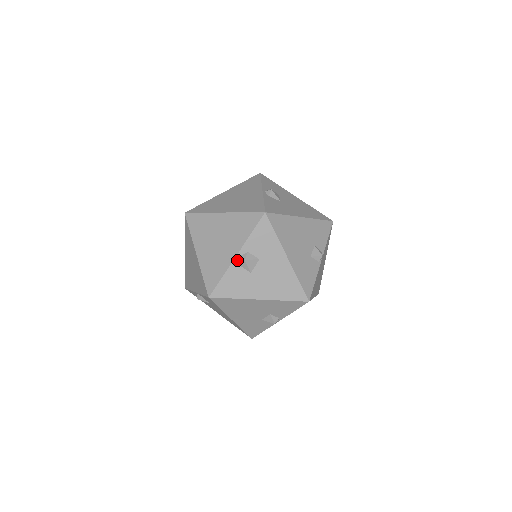
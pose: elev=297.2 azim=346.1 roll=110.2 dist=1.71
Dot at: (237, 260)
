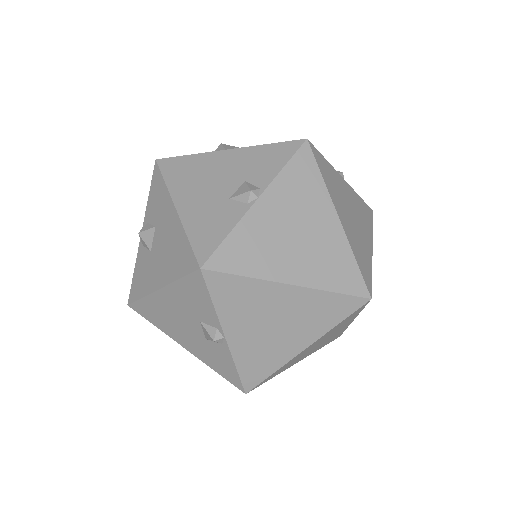
Dot at: occluded
